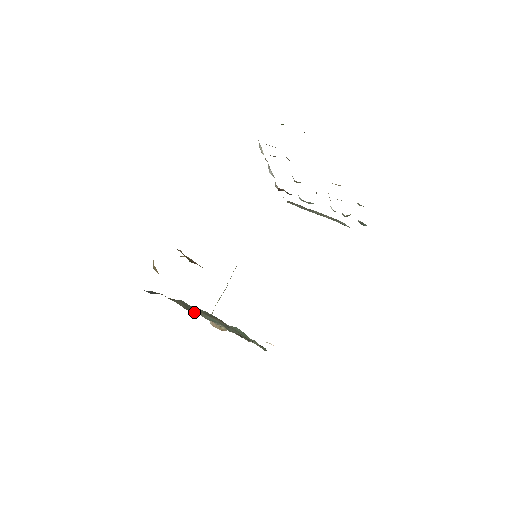
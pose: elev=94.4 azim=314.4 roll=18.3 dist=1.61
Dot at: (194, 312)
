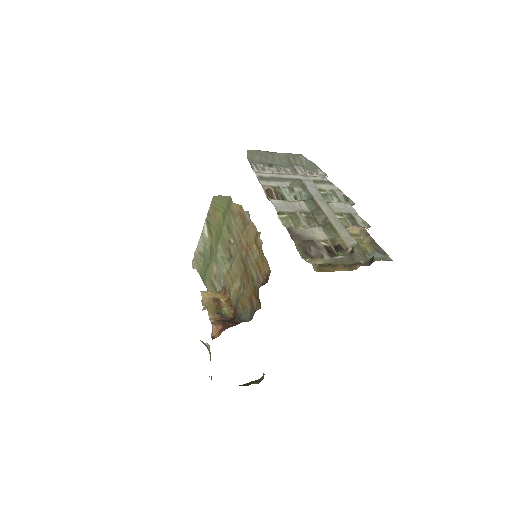
Dot at: occluded
